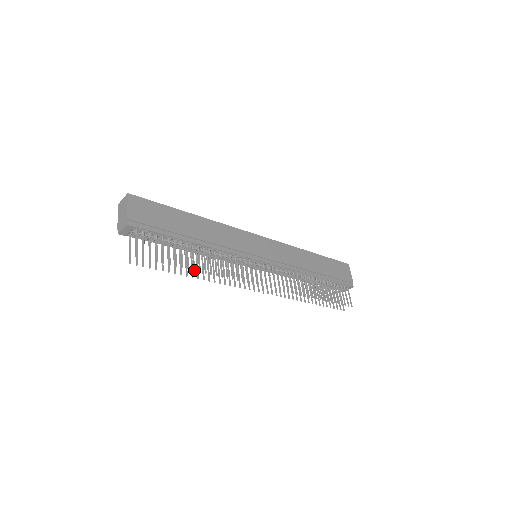
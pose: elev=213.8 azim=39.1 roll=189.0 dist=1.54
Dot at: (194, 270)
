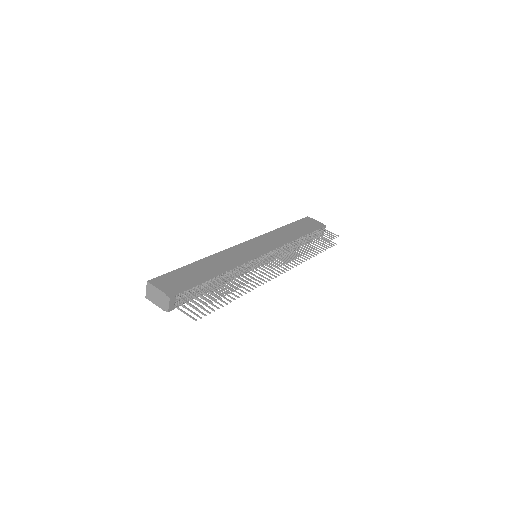
Dot at: (237, 289)
